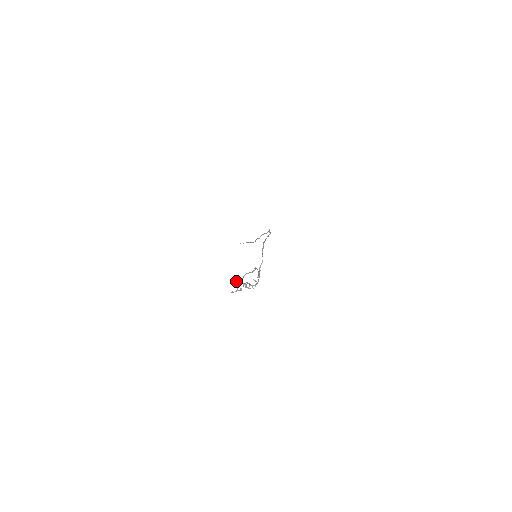
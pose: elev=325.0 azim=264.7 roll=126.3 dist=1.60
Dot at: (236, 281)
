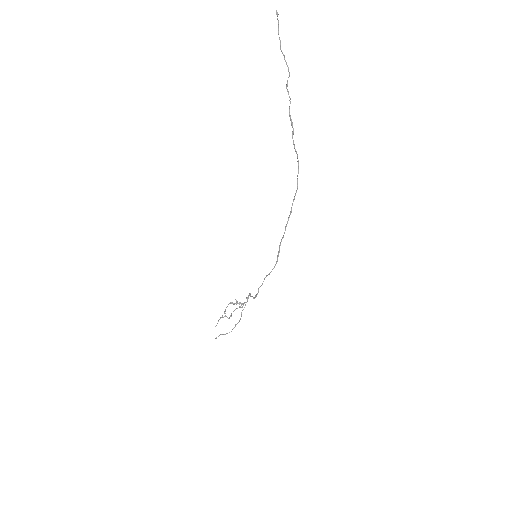
Dot at: occluded
